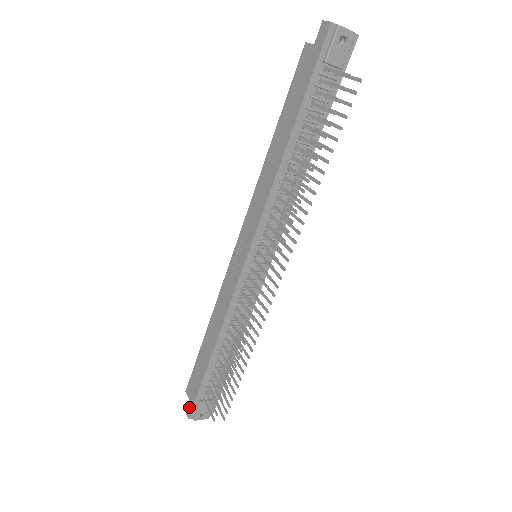
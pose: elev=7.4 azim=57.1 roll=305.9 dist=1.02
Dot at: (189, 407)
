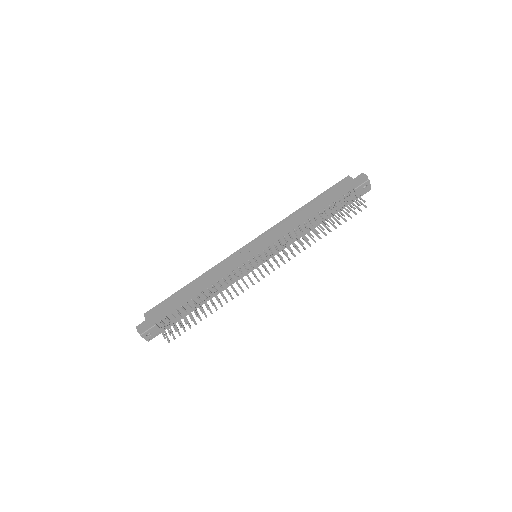
Dot at: (143, 324)
